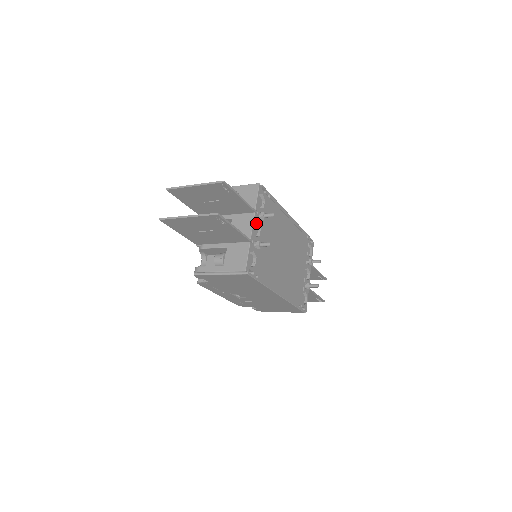
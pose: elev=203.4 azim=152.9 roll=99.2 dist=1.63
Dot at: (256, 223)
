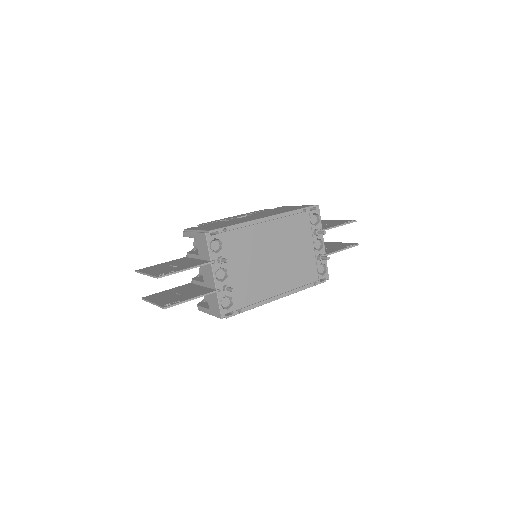
Dot at: (219, 267)
